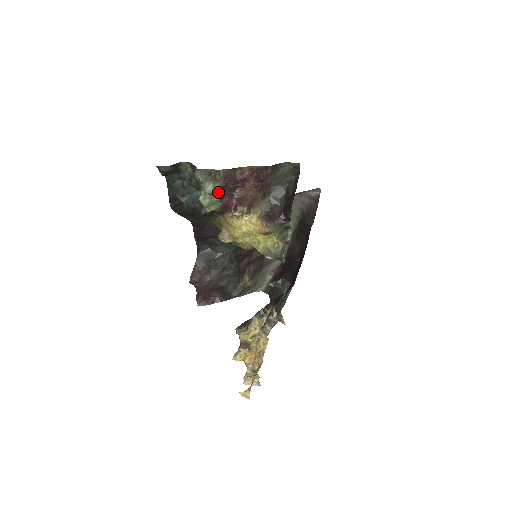
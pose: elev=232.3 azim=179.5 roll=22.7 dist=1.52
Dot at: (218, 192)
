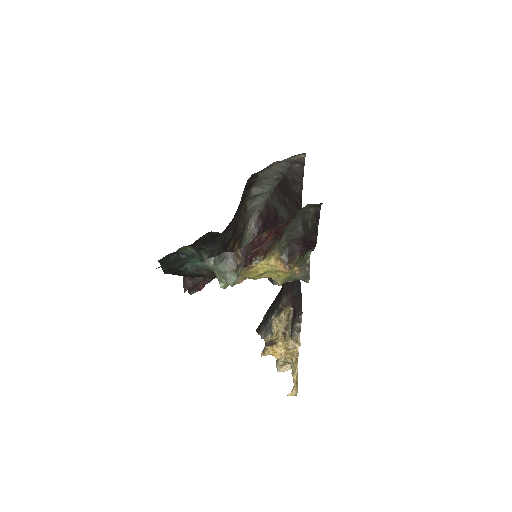
Dot at: occluded
